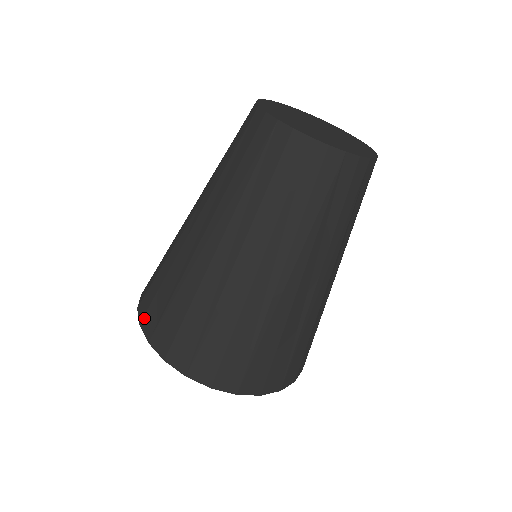
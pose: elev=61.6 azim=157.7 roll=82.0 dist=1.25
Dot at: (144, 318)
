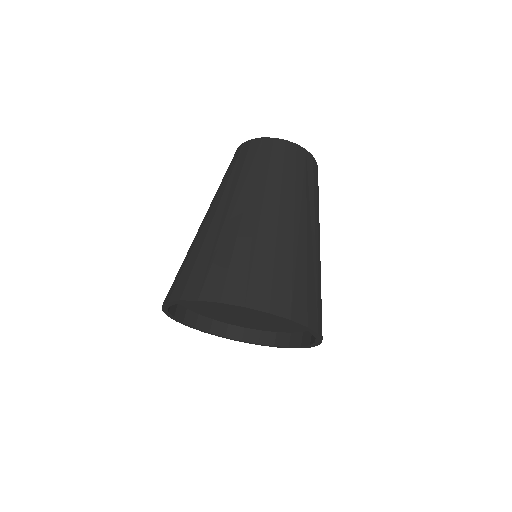
Dot at: occluded
